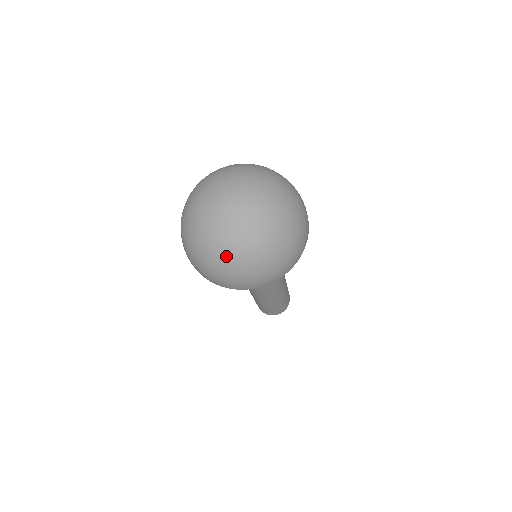
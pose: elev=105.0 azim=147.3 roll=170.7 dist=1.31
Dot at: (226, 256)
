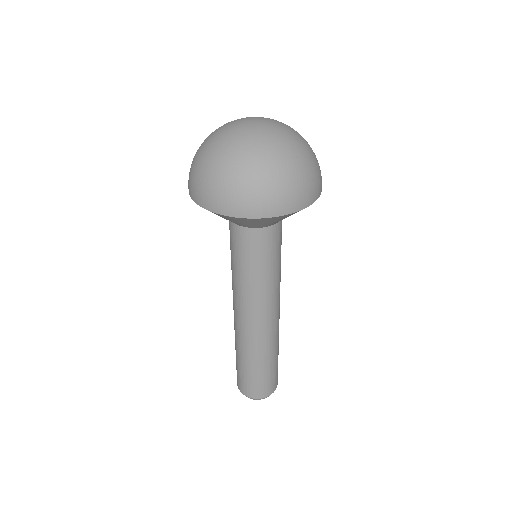
Dot at: (211, 153)
